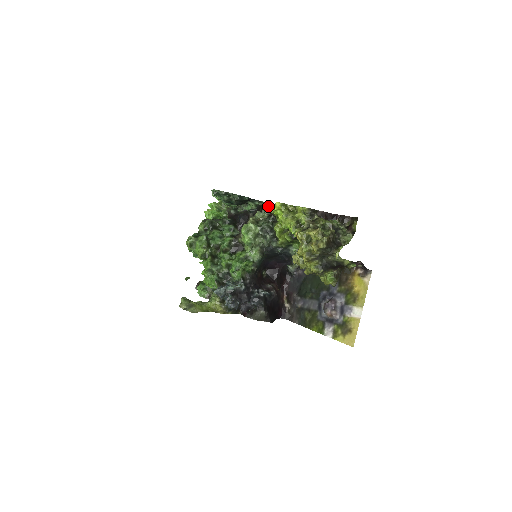
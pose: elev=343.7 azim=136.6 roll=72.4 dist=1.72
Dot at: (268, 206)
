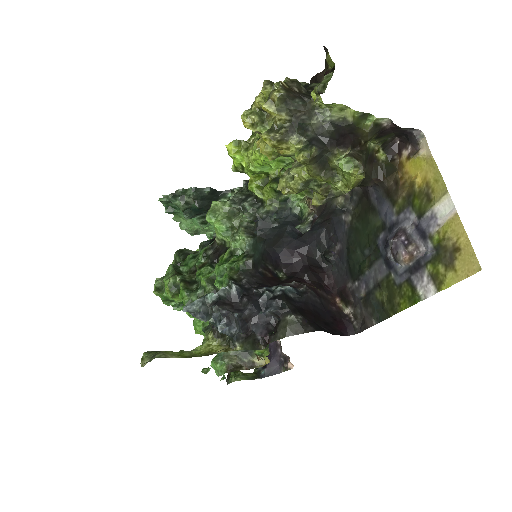
Dot at: occluded
